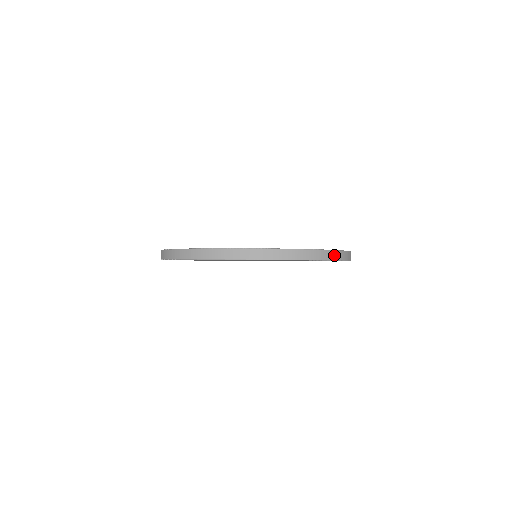
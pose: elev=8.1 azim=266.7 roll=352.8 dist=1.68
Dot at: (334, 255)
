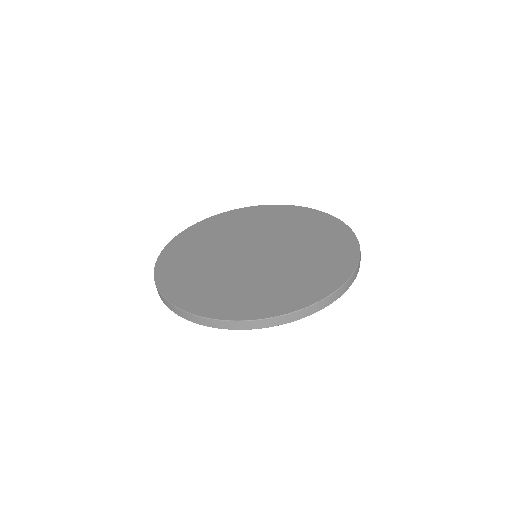
Dot at: (265, 323)
